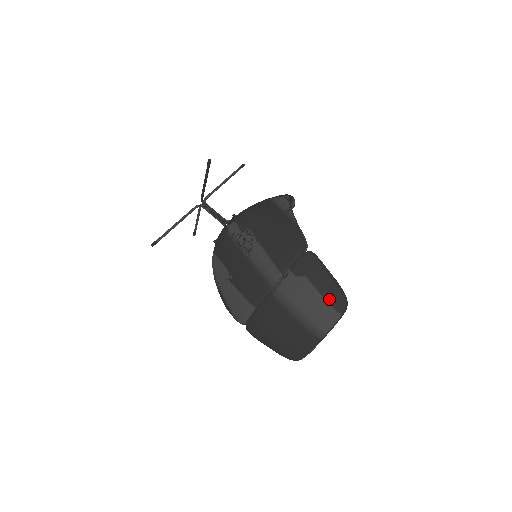
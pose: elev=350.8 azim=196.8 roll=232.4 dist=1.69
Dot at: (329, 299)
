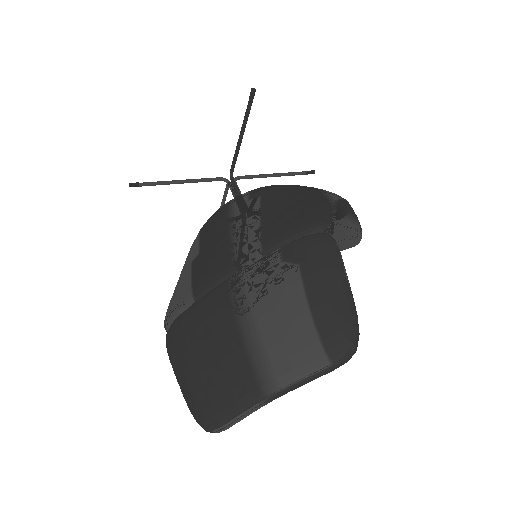
Dot at: (320, 320)
